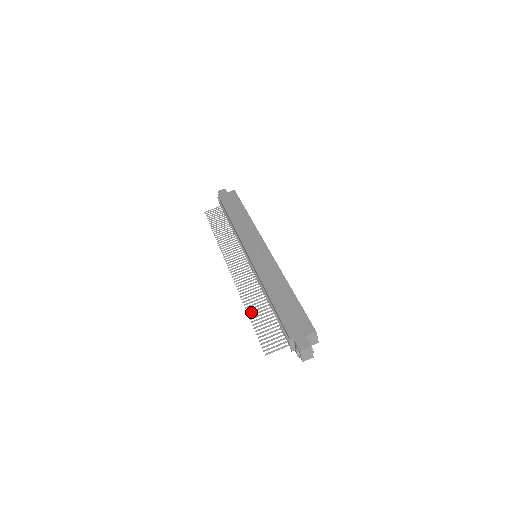
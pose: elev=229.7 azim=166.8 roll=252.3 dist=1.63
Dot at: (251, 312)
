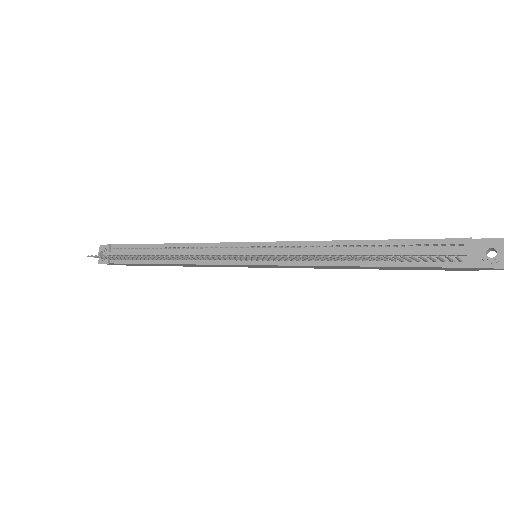
Dot at: (347, 256)
